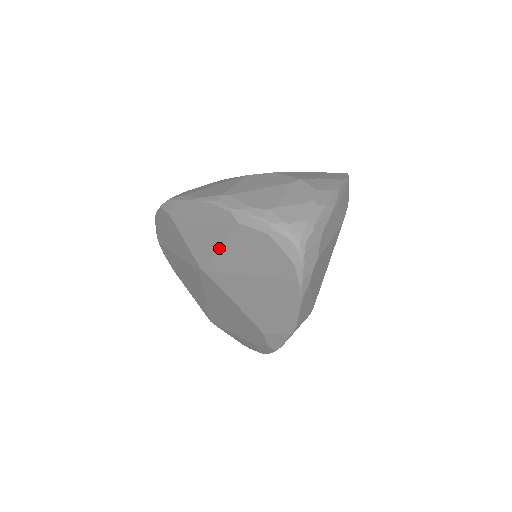
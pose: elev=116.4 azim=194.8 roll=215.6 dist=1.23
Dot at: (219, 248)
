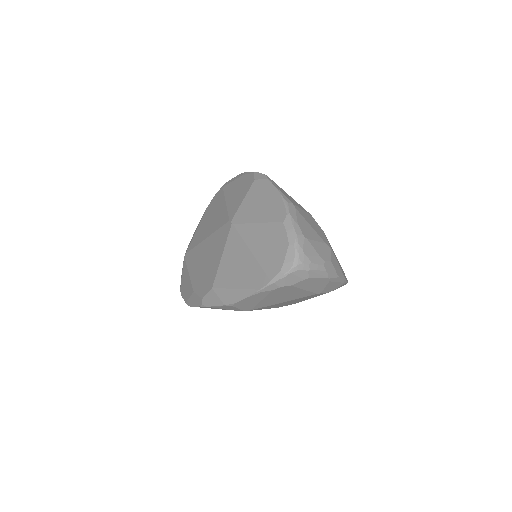
Dot at: (257, 222)
